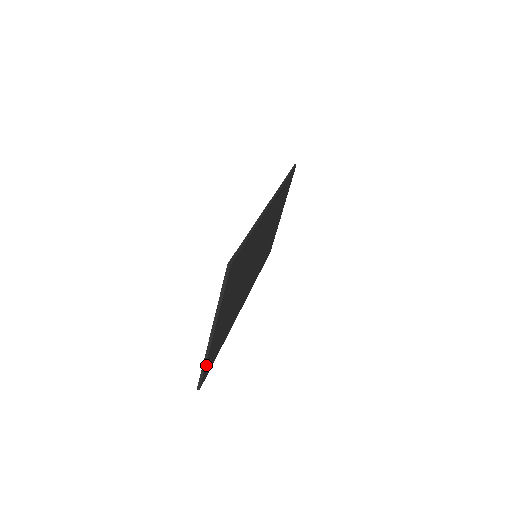
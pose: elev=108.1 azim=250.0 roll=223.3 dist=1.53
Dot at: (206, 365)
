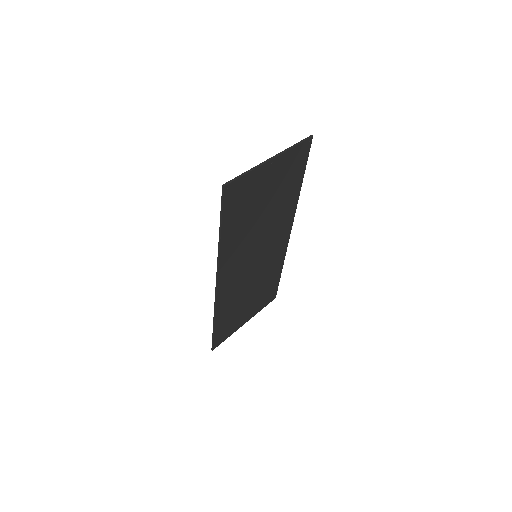
Dot at: (244, 178)
